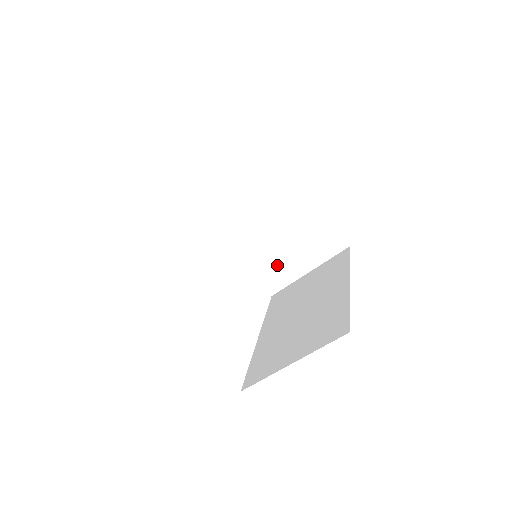
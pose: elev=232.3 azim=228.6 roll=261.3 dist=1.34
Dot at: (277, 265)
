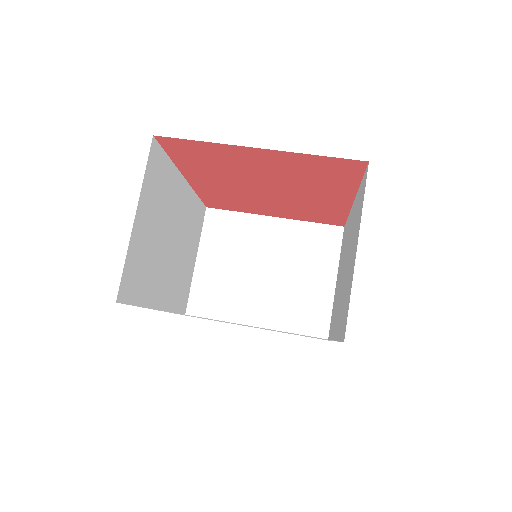
Dot at: (303, 303)
